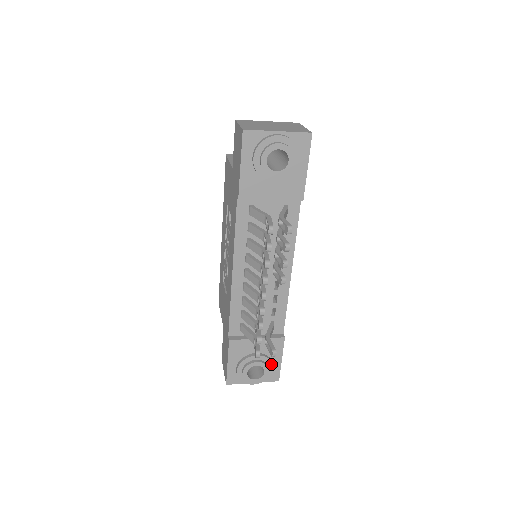
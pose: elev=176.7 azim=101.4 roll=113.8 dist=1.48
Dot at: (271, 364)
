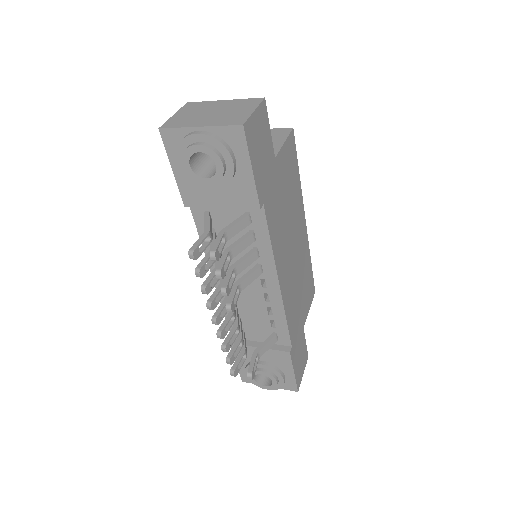
Dot at: (280, 375)
